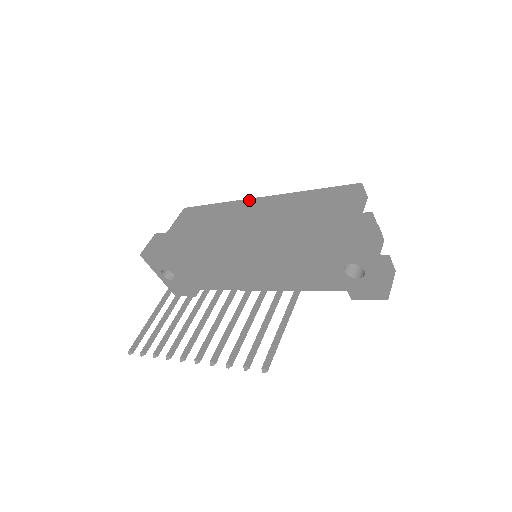
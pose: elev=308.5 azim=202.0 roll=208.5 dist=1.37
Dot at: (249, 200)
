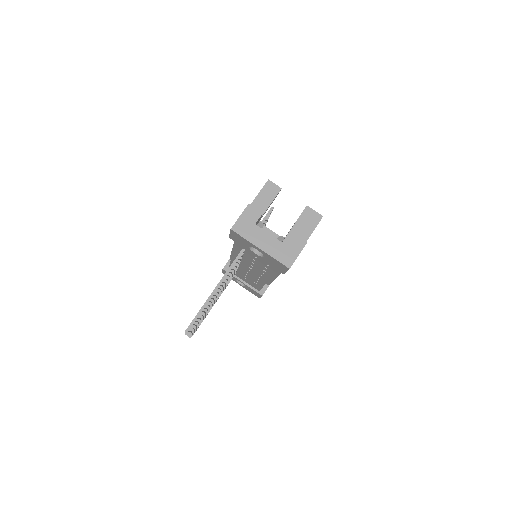
Dot at: occluded
